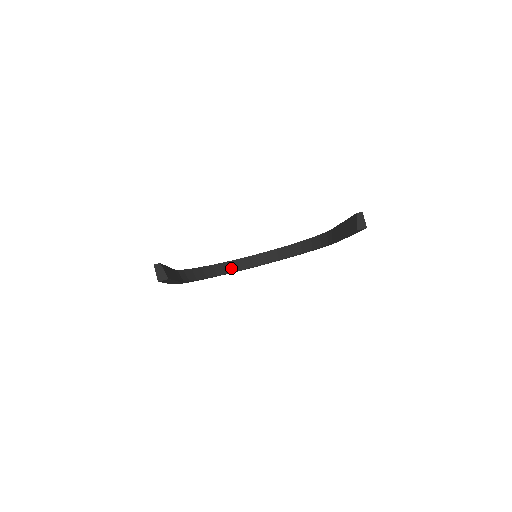
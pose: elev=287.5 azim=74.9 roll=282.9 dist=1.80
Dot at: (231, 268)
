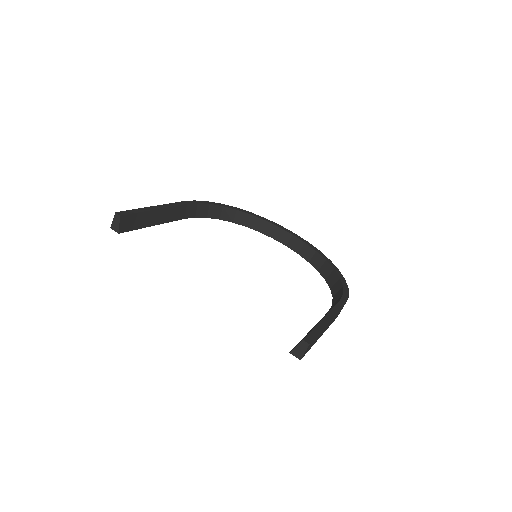
Dot at: (266, 230)
